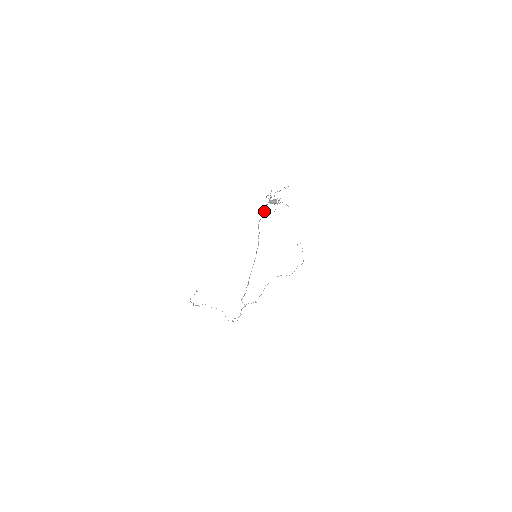
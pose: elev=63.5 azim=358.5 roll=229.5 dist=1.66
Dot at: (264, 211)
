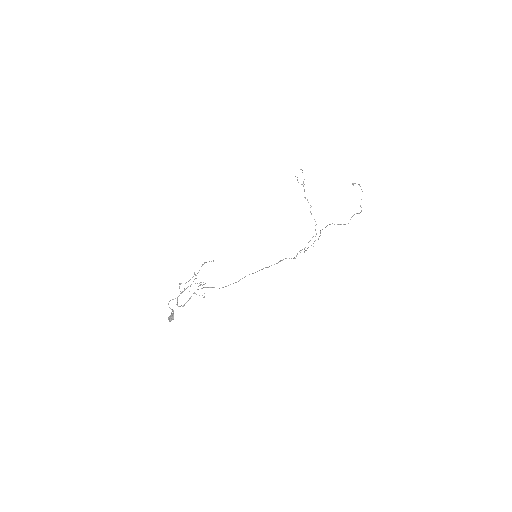
Dot at: (180, 306)
